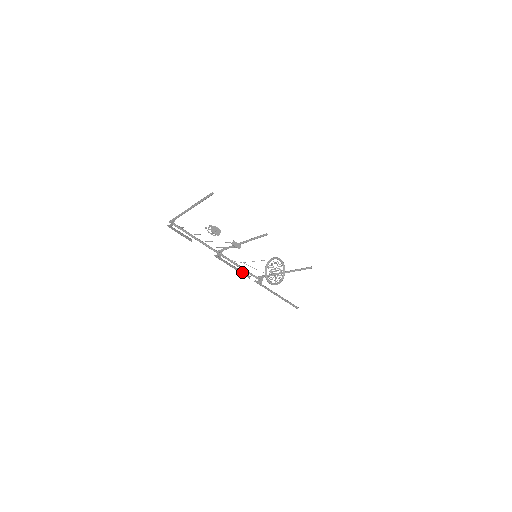
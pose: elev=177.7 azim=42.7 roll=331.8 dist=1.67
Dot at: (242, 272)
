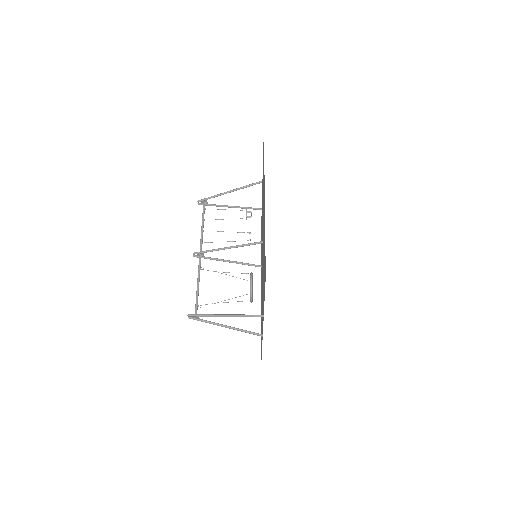
Dot at: (248, 243)
